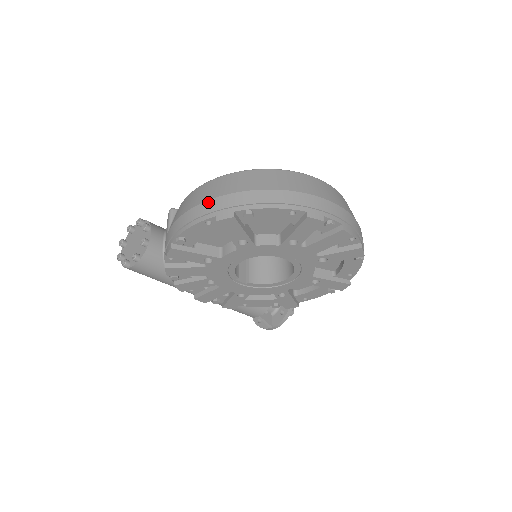
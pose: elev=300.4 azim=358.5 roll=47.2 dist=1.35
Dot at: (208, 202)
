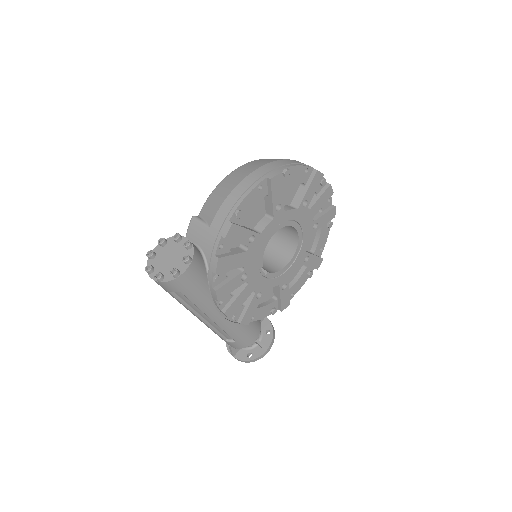
Dot at: (250, 175)
